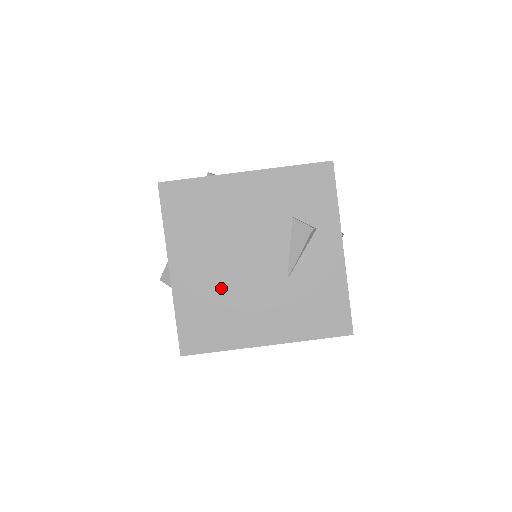
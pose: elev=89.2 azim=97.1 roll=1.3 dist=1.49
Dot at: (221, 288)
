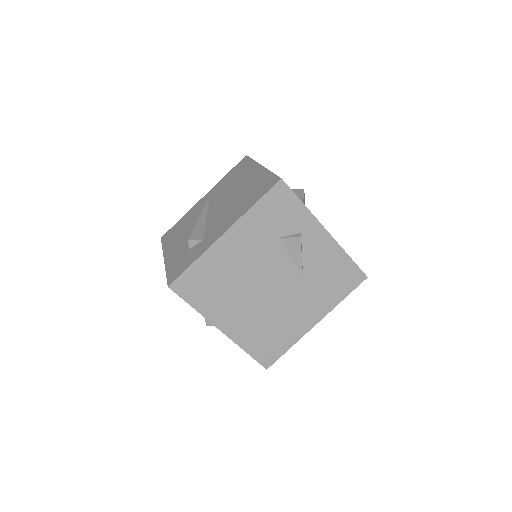
Dot at: (263, 315)
